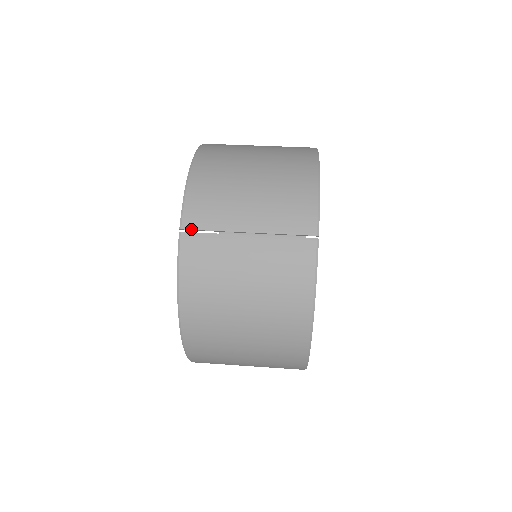
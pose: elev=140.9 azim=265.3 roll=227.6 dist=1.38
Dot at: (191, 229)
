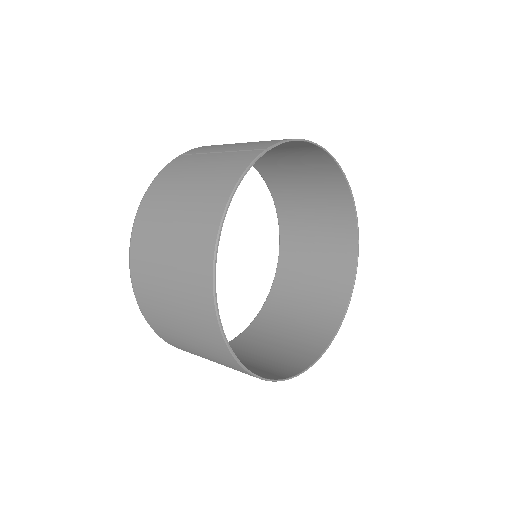
Dot at: (187, 154)
